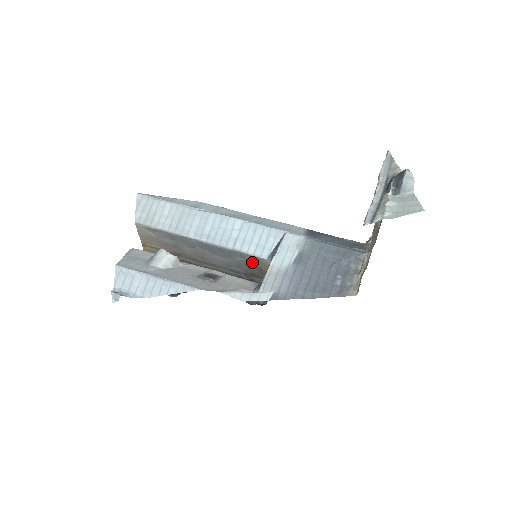
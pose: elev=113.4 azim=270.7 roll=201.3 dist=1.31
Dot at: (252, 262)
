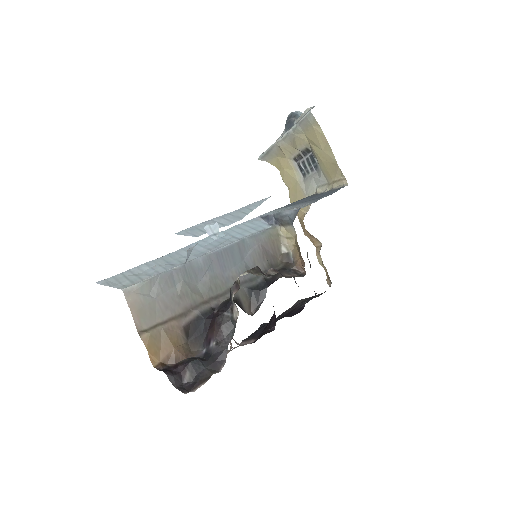
Dot at: (263, 243)
